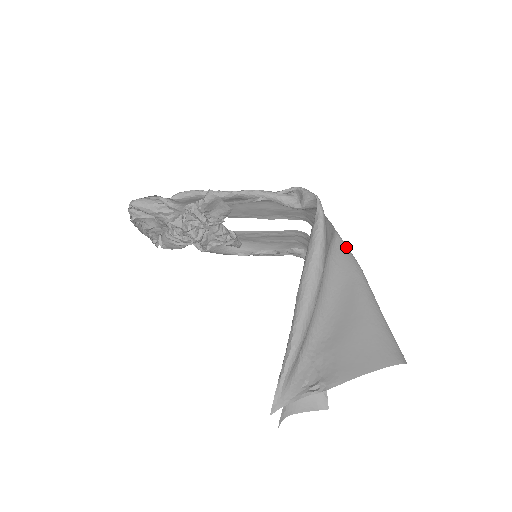
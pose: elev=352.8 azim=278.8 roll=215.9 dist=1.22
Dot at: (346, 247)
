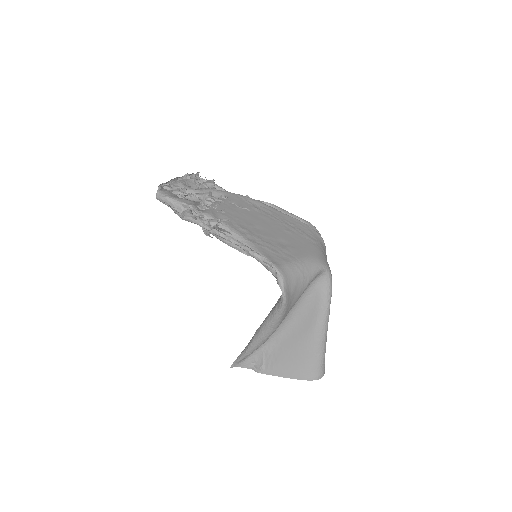
Dot at: (328, 281)
